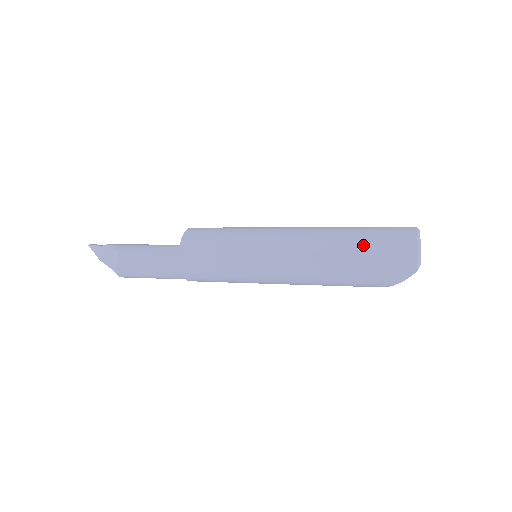
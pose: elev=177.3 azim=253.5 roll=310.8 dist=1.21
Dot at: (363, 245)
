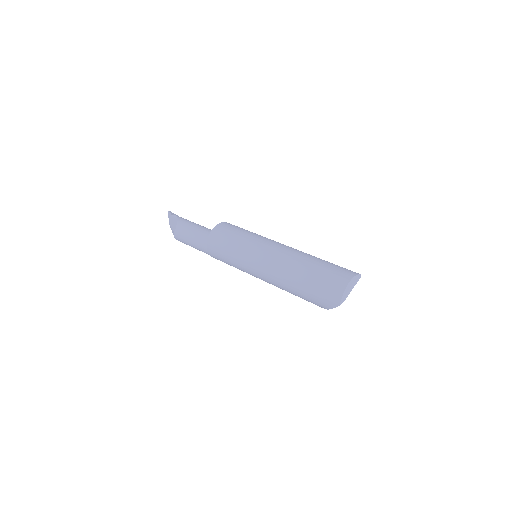
Dot at: (313, 274)
